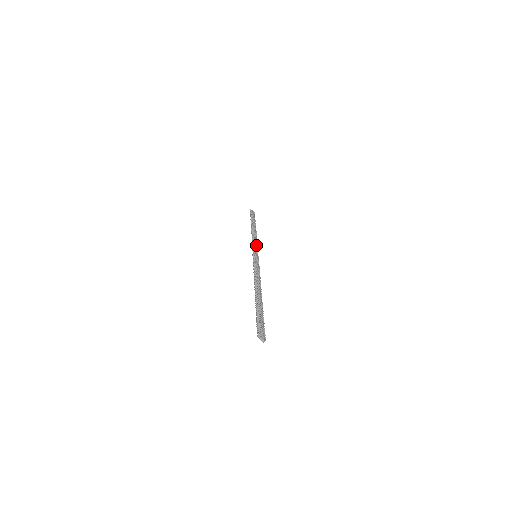
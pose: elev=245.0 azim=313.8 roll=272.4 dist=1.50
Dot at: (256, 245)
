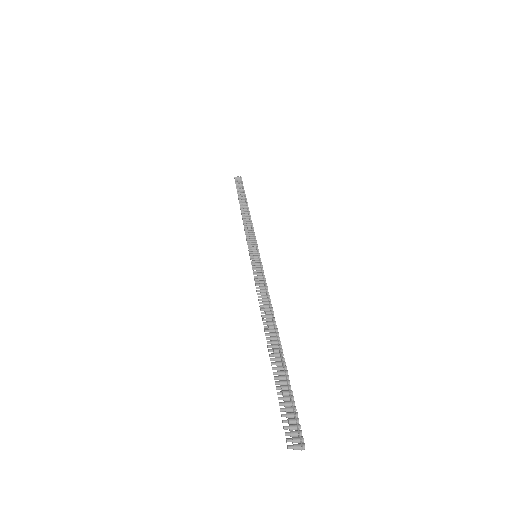
Dot at: (252, 235)
